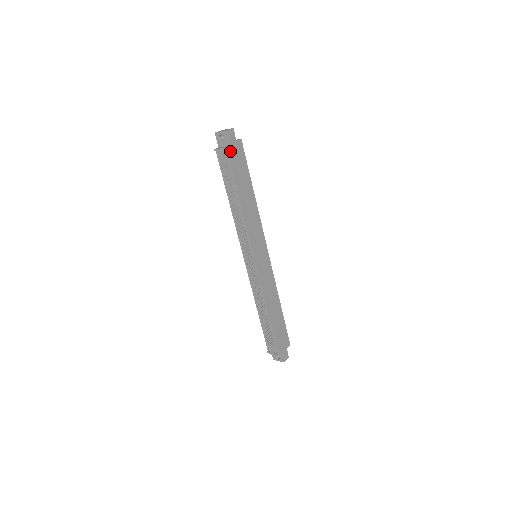
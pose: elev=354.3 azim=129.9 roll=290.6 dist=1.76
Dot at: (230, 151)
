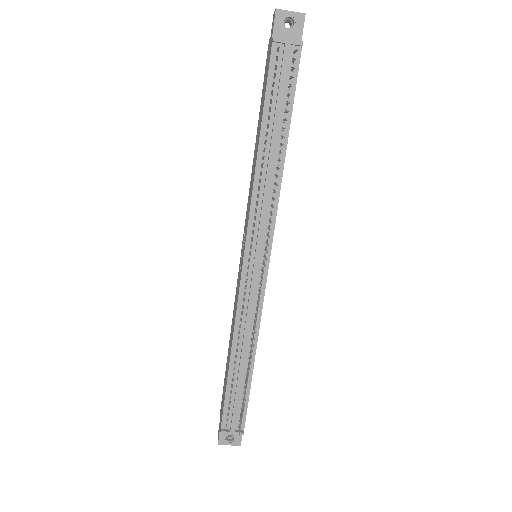
Dot at: (299, 53)
